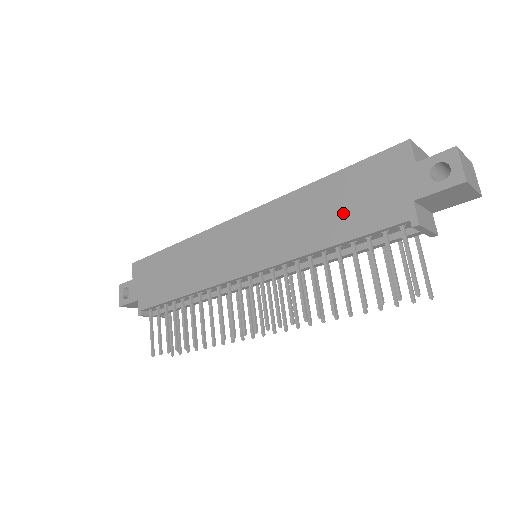
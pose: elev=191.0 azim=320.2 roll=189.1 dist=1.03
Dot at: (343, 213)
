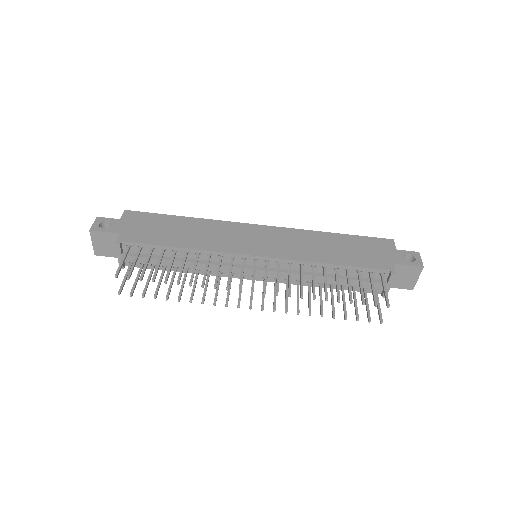
Dot at: (347, 253)
